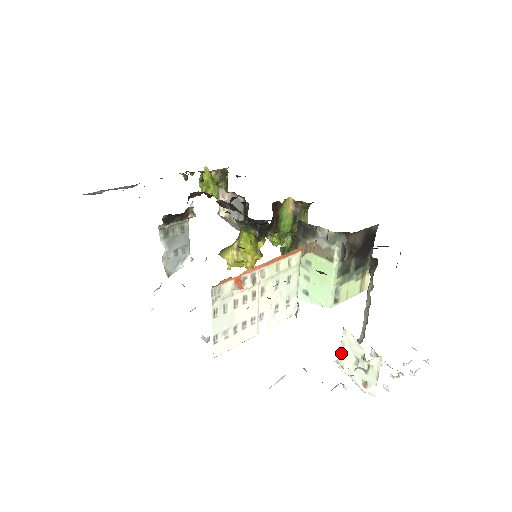
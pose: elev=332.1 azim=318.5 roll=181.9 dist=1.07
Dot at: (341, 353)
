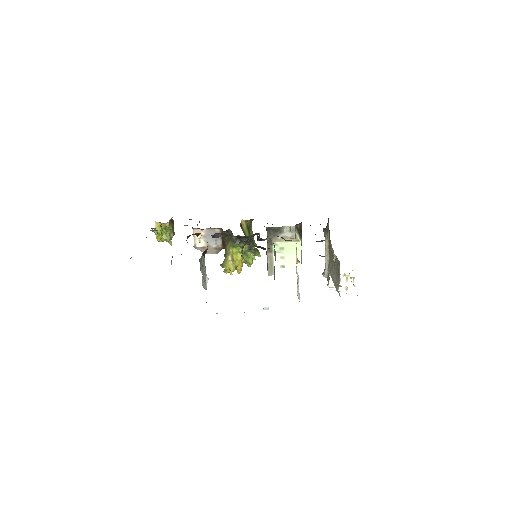
Dot at: (331, 280)
